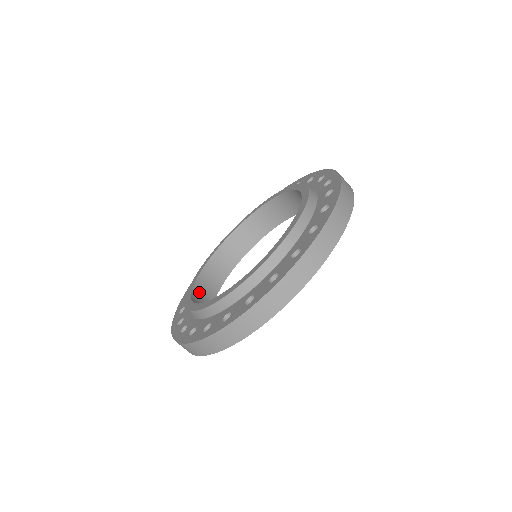
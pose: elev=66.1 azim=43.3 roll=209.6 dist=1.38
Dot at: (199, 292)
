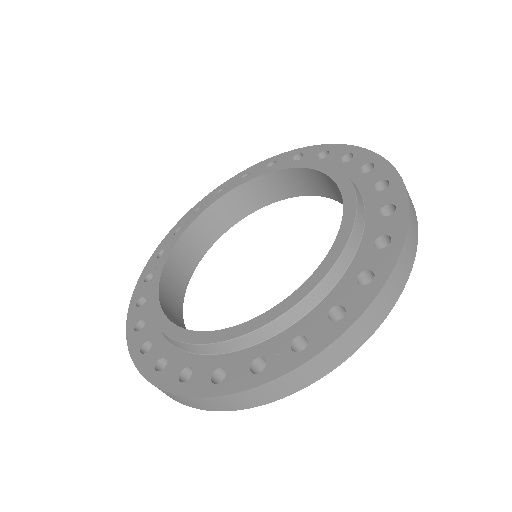
Dot at: (169, 316)
